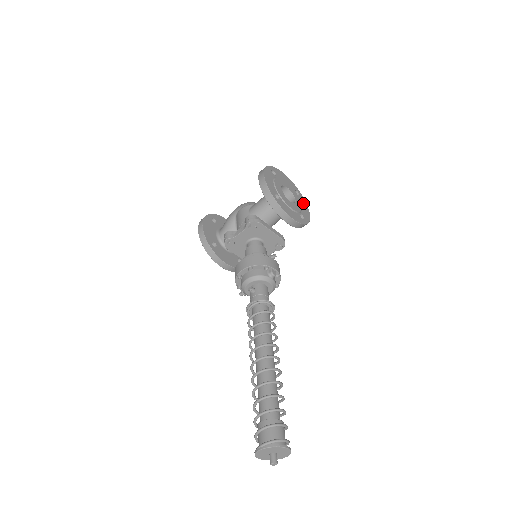
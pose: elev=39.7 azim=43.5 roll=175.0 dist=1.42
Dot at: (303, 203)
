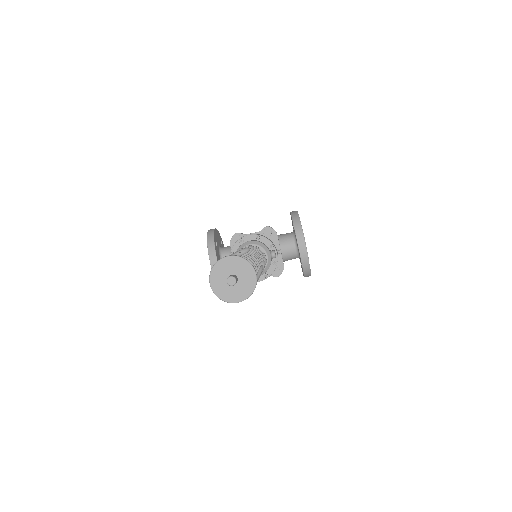
Dot at: occluded
